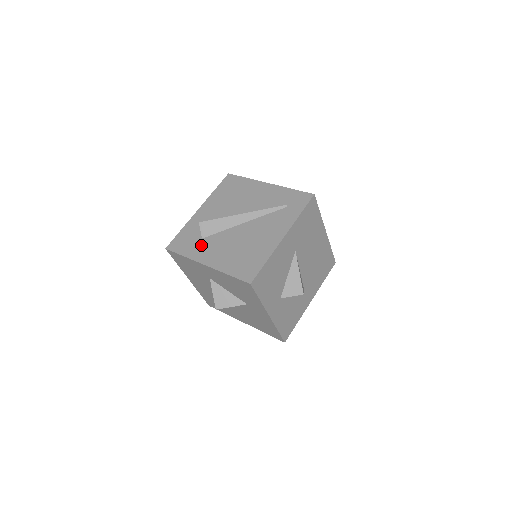
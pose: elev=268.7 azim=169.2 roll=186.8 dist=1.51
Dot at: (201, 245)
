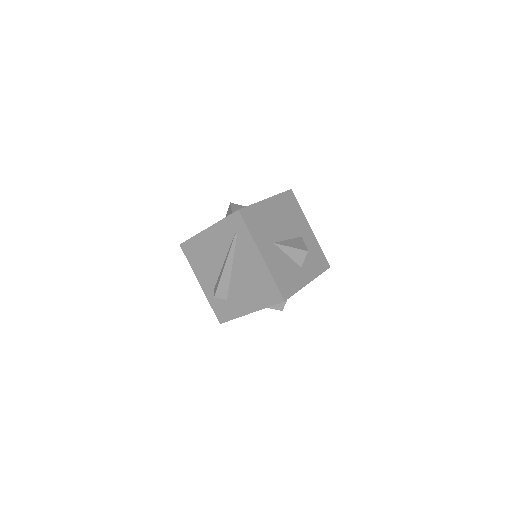
Dot at: (232, 304)
